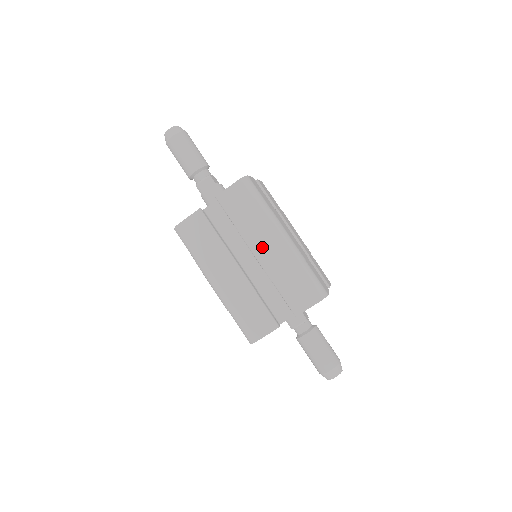
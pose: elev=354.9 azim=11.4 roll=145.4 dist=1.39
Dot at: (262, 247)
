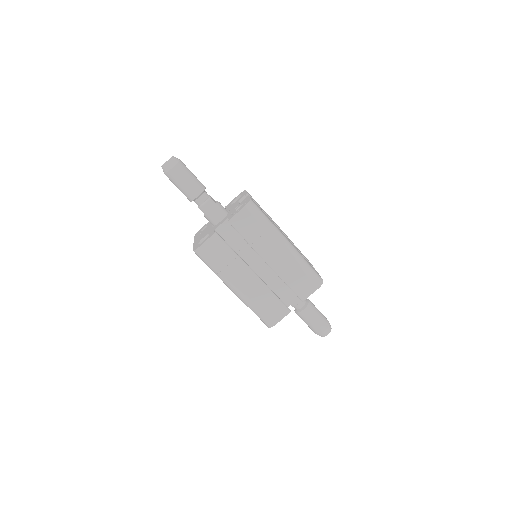
Dot at: (271, 255)
